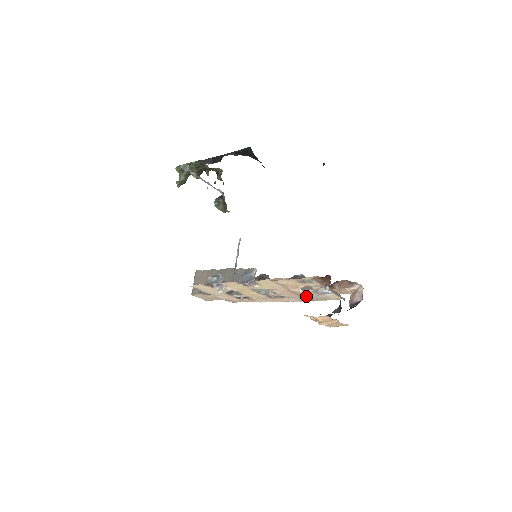
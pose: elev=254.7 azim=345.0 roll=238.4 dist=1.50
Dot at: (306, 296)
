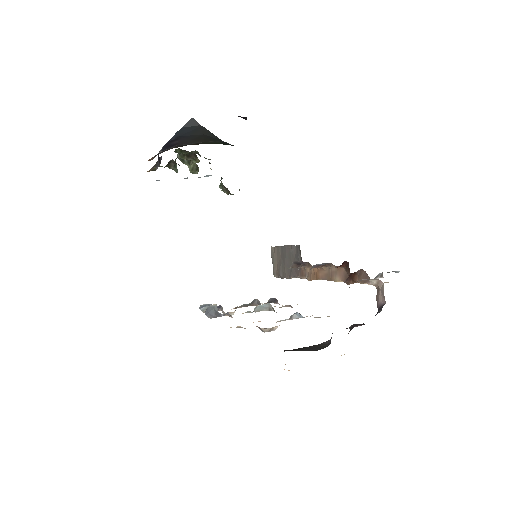
Dot at: occluded
